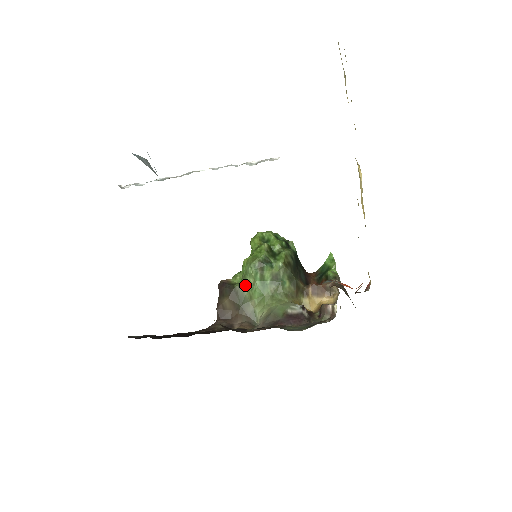
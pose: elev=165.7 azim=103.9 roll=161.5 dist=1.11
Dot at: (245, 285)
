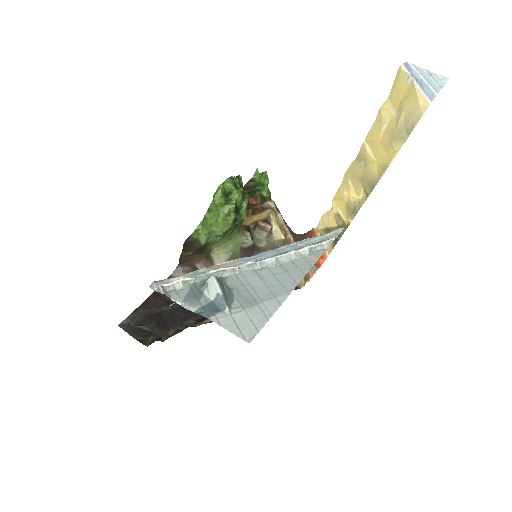
Dot at: (210, 239)
